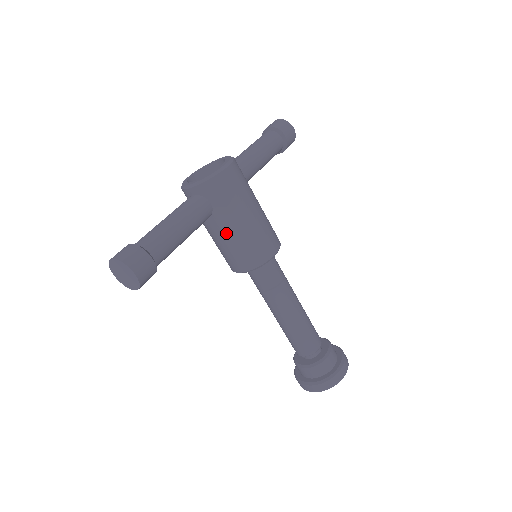
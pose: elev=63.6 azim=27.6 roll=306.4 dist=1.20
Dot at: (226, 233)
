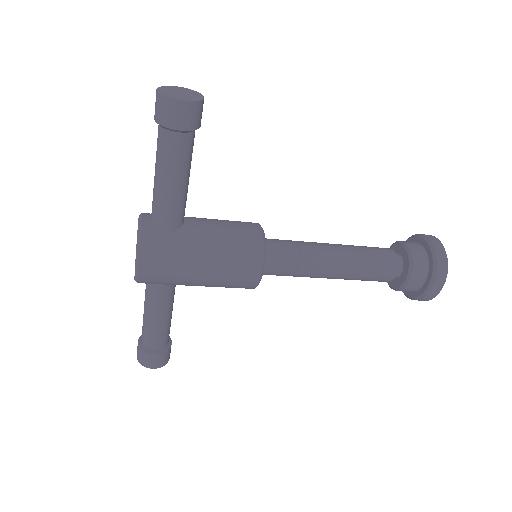
Dot at: occluded
